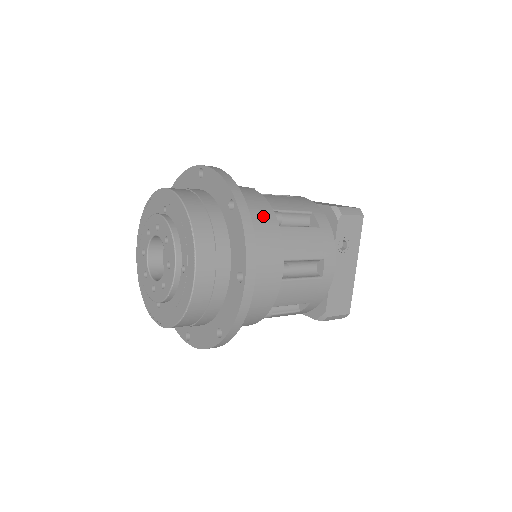
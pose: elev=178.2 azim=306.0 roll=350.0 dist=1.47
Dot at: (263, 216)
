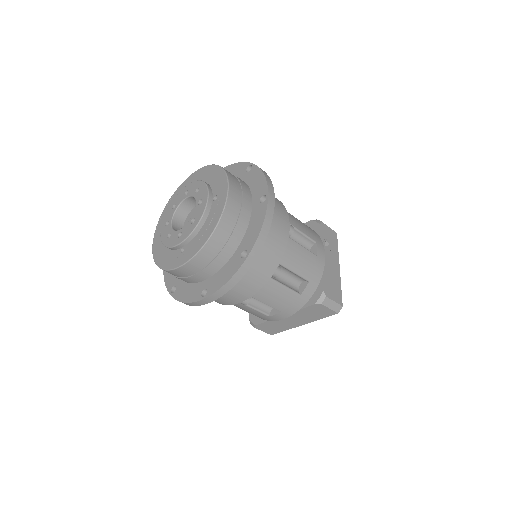
Dot at: occluded
